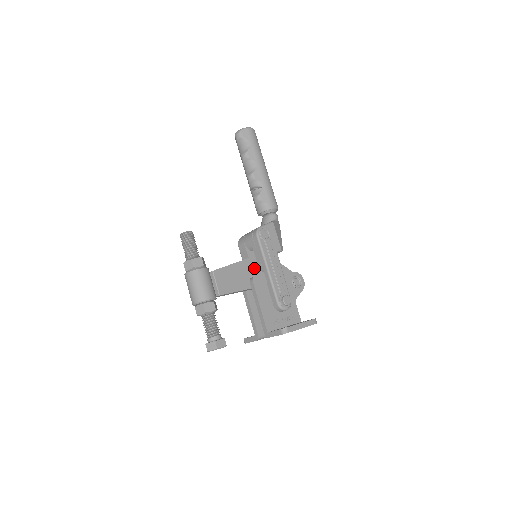
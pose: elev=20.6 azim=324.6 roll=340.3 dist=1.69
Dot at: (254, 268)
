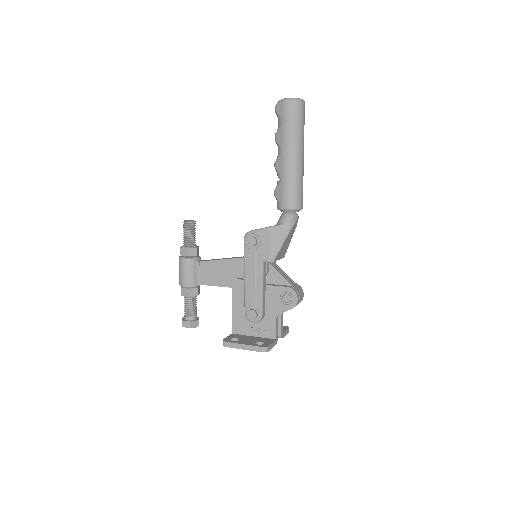
Dot at: (243, 269)
